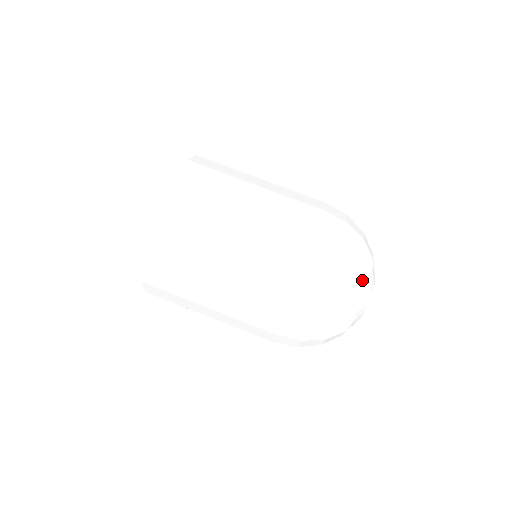
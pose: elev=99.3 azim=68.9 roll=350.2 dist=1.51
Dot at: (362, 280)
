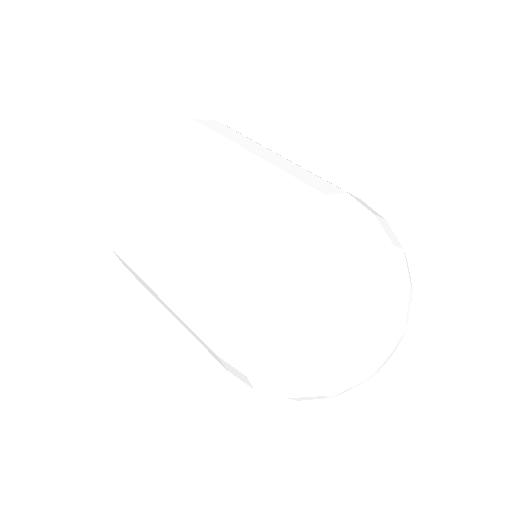
Dot at: (406, 268)
